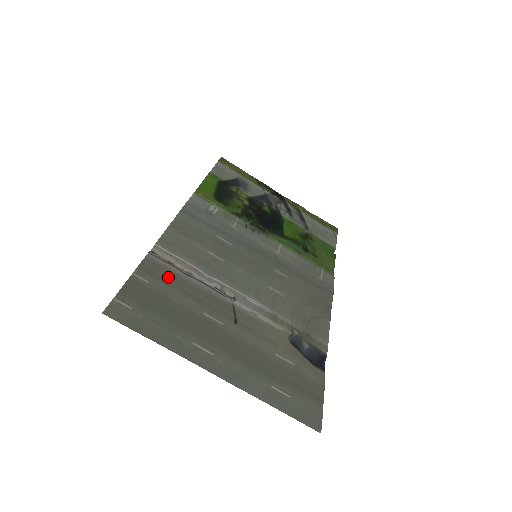
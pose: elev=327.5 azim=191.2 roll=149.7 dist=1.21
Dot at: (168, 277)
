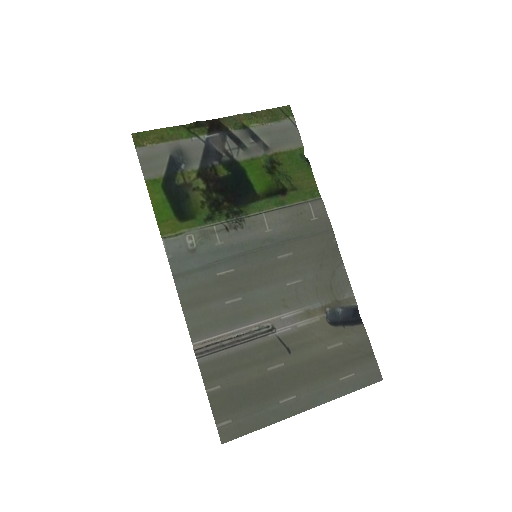
Dot at: (225, 366)
